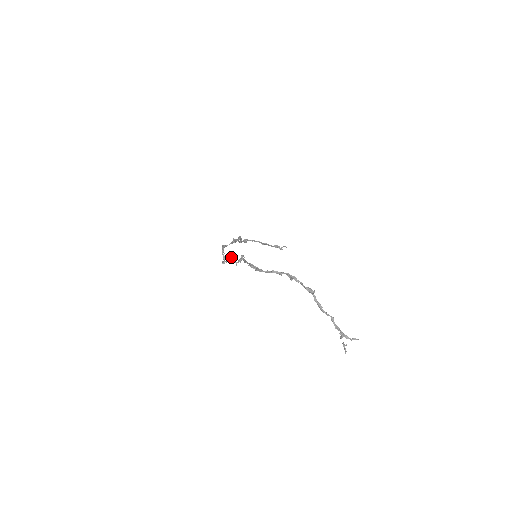
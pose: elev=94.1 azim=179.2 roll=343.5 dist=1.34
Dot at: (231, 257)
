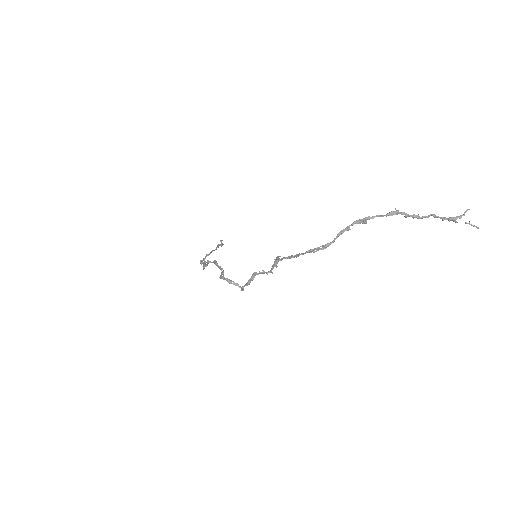
Dot at: (254, 274)
